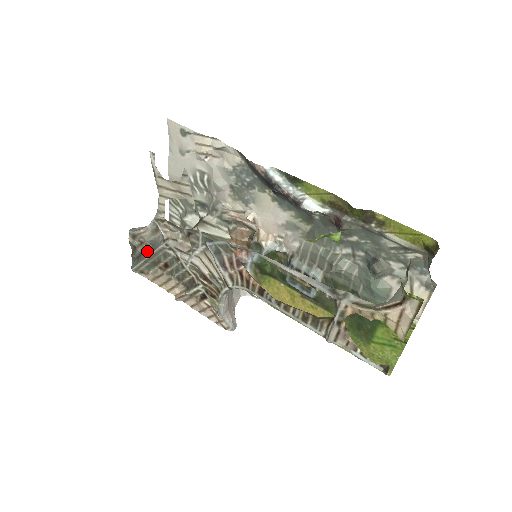
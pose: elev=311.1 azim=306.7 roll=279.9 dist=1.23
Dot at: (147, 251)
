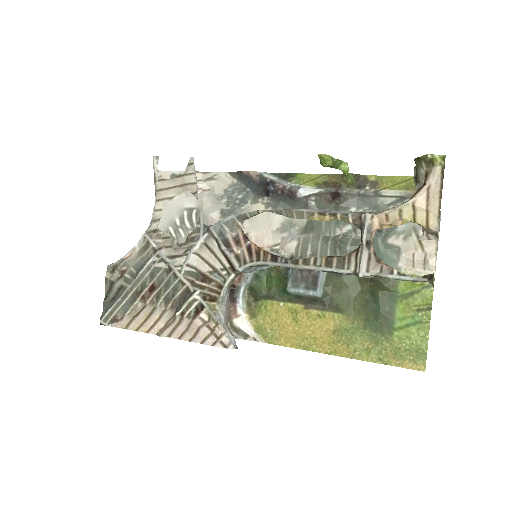
Dot at: (129, 280)
